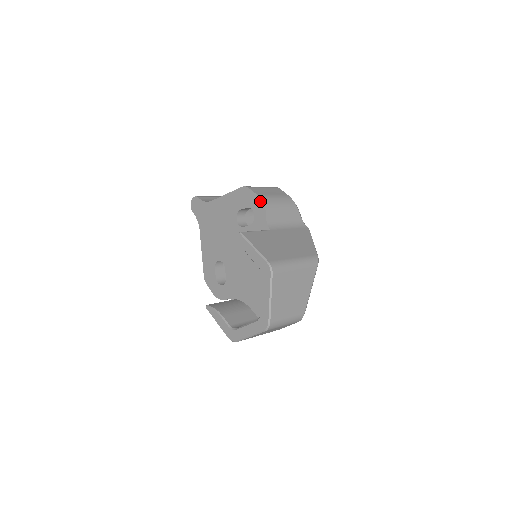
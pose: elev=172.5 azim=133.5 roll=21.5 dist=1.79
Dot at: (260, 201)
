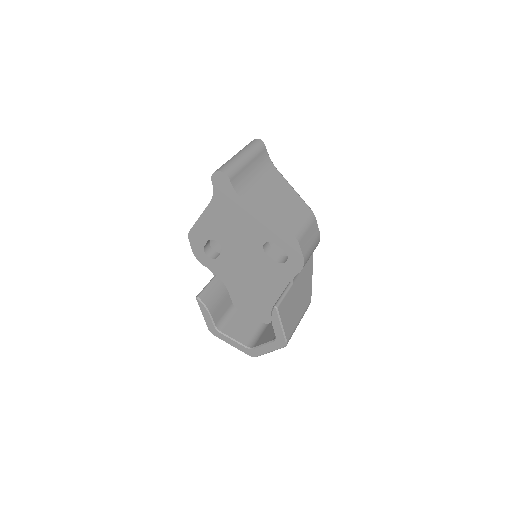
Dot at: (302, 262)
